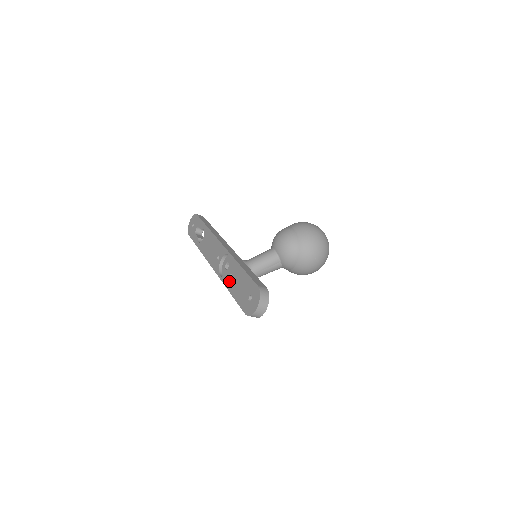
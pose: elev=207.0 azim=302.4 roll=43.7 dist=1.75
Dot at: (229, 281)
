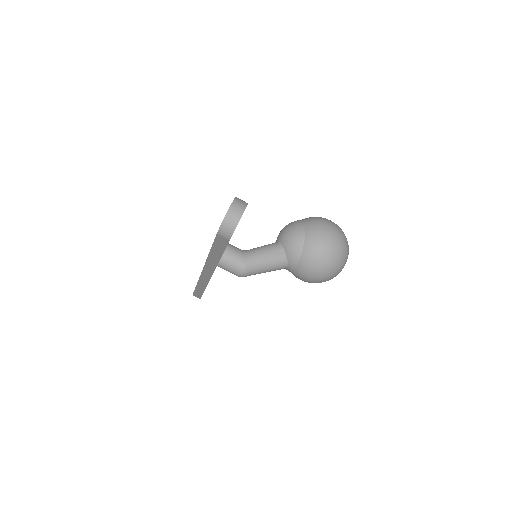
Dot at: occluded
